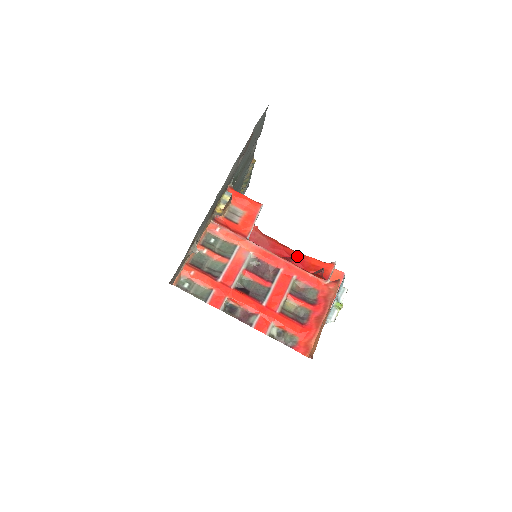
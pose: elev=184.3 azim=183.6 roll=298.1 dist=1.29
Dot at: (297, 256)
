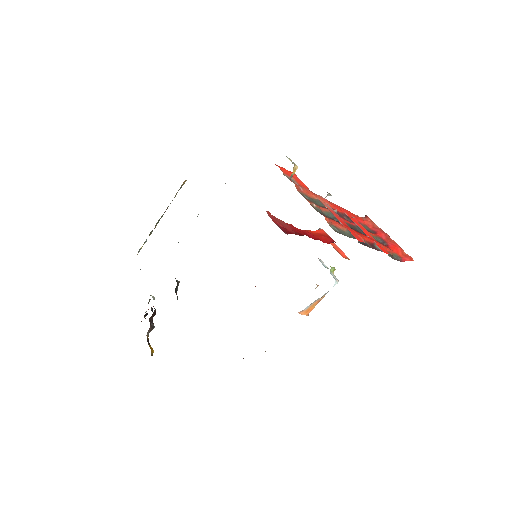
Dot at: (303, 230)
